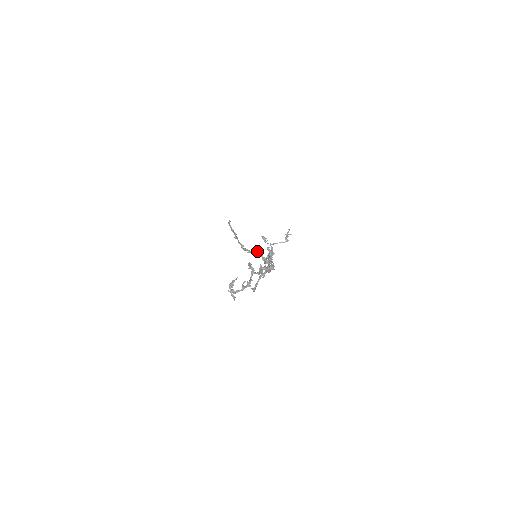
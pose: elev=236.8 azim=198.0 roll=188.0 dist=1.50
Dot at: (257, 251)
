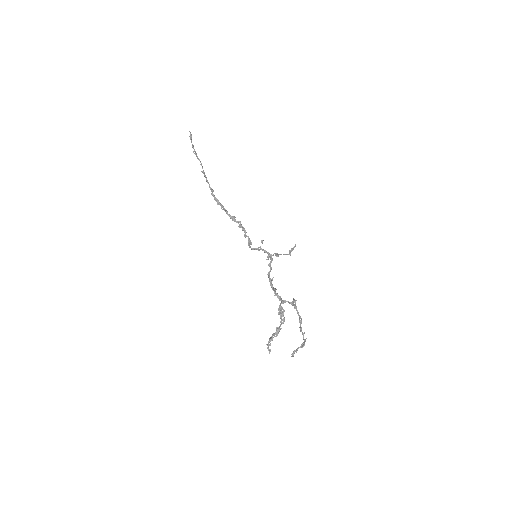
Dot at: (239, 221)
